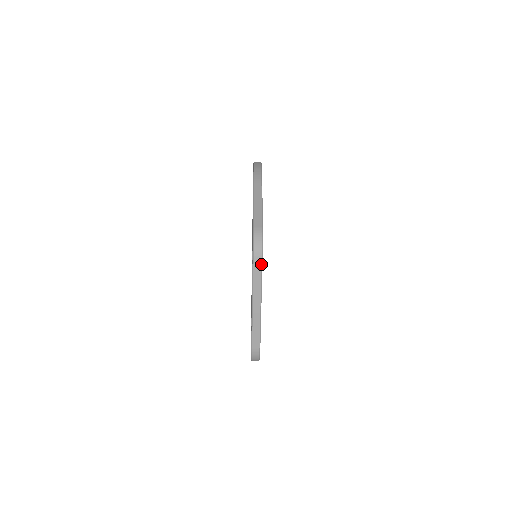
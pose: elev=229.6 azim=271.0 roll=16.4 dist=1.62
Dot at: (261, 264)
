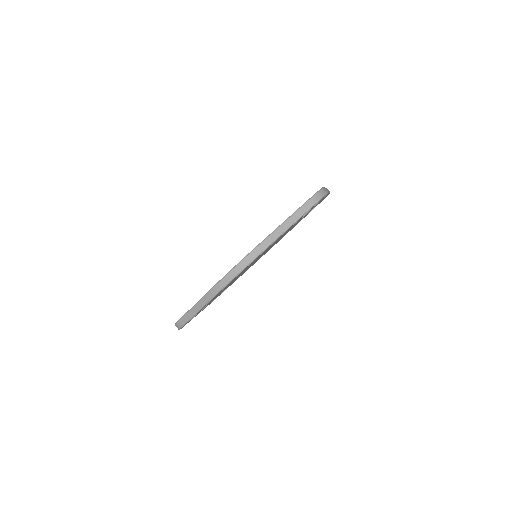
Dot at: occluded
